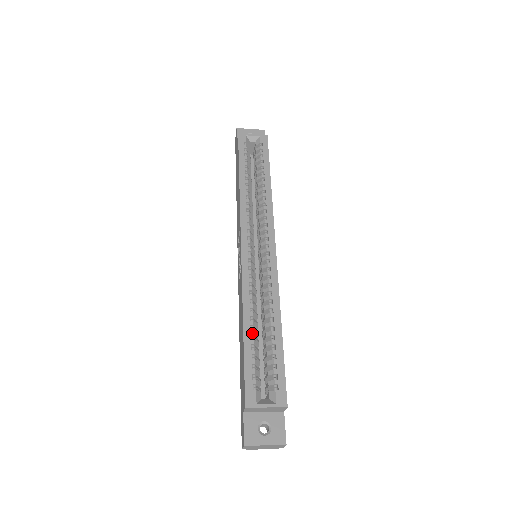
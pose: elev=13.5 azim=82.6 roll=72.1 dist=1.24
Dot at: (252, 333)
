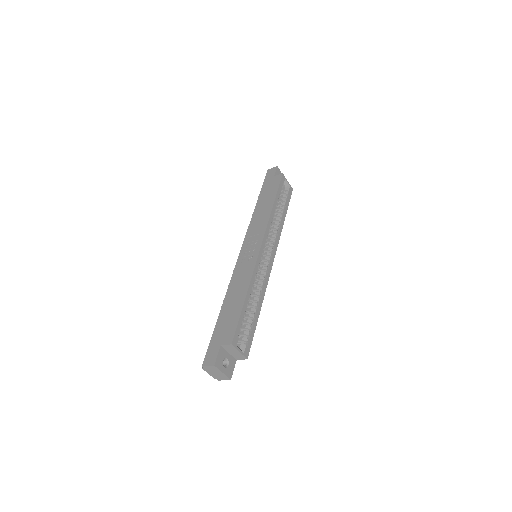
Dot at: (248, 303)
